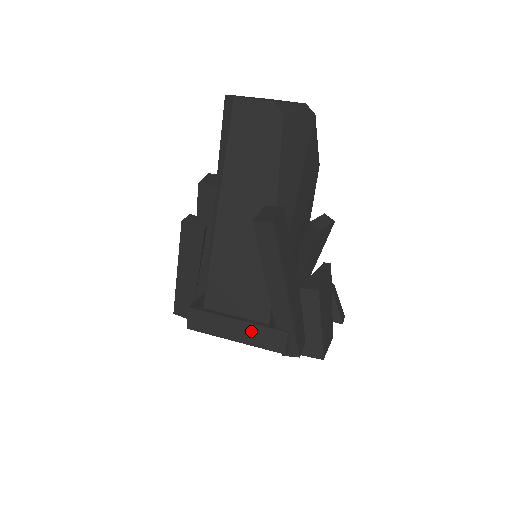
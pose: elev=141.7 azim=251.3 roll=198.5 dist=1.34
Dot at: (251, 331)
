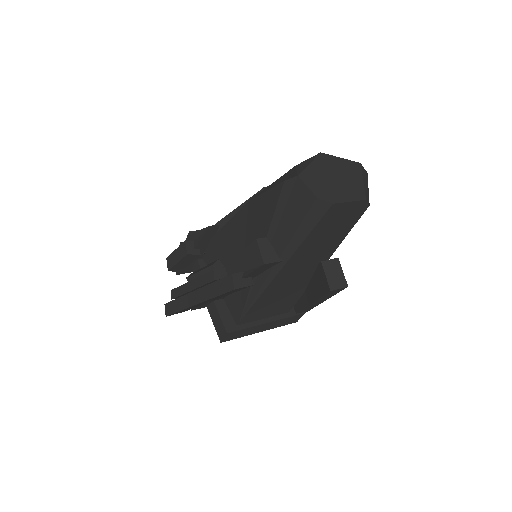
Dot at: (277, 323)
